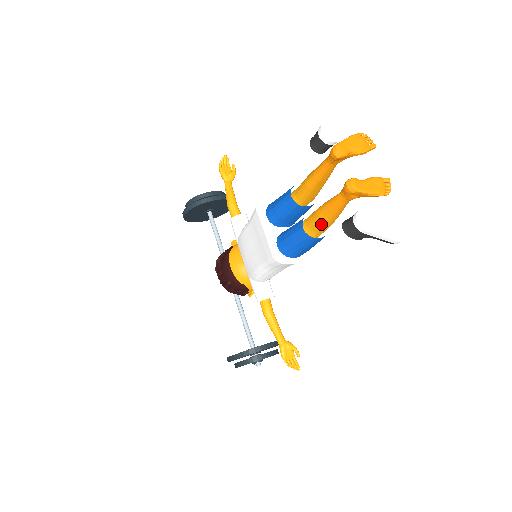
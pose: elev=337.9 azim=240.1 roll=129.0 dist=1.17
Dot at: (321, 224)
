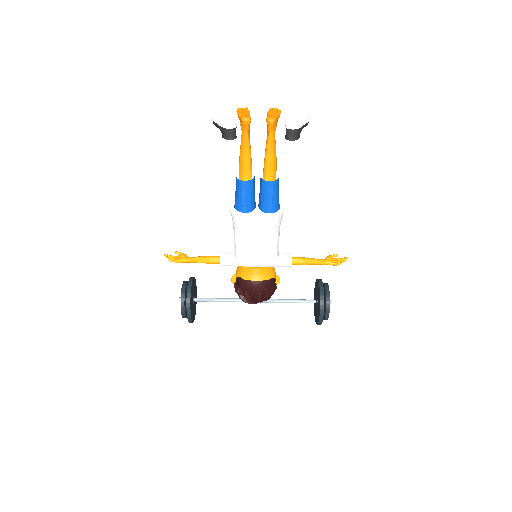
Dot at: (274, 165)
